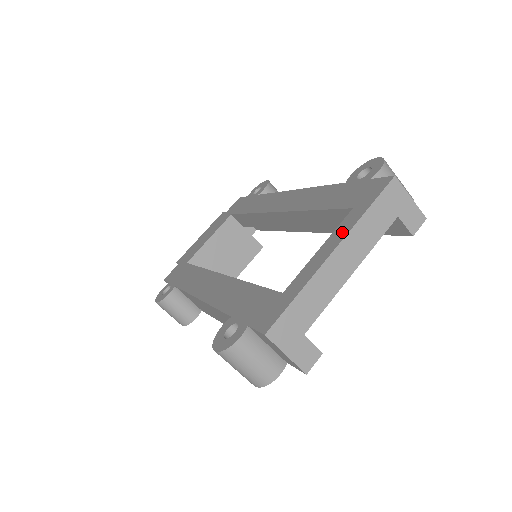
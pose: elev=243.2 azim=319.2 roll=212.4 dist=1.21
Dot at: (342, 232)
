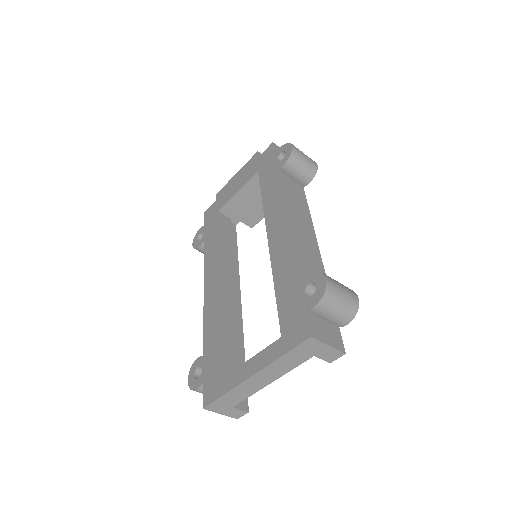
Dot at: (263, 361)
